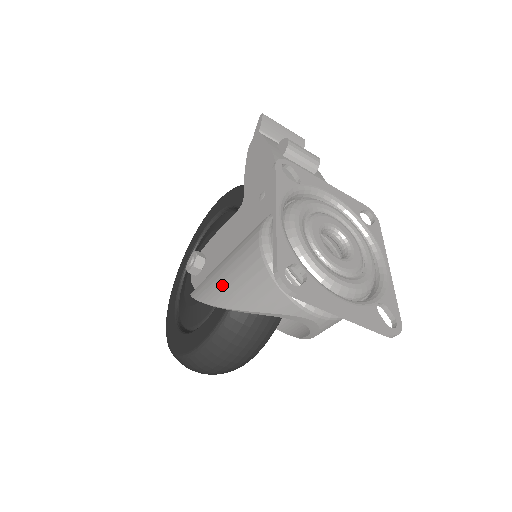
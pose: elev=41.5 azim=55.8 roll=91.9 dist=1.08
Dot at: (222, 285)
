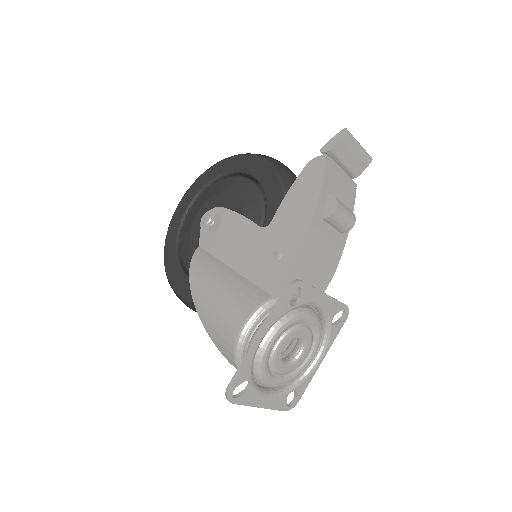
Dot at: (207, 310)
